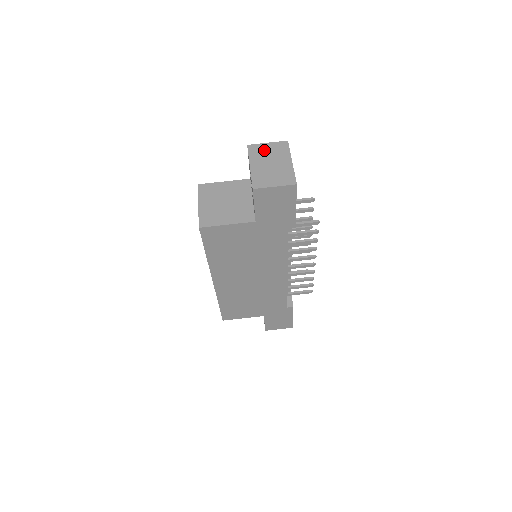
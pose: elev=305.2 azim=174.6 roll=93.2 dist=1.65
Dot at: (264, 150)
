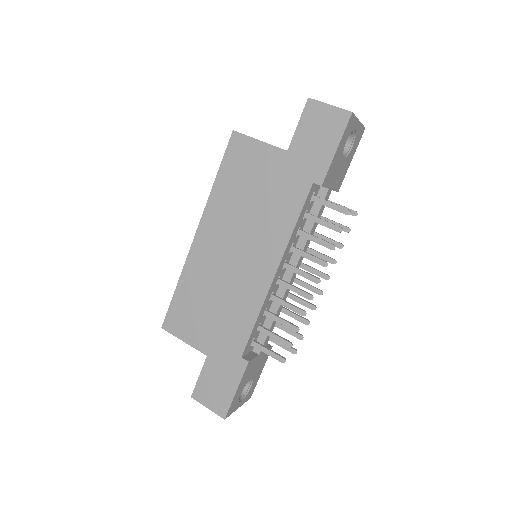
Dot at: occluded
